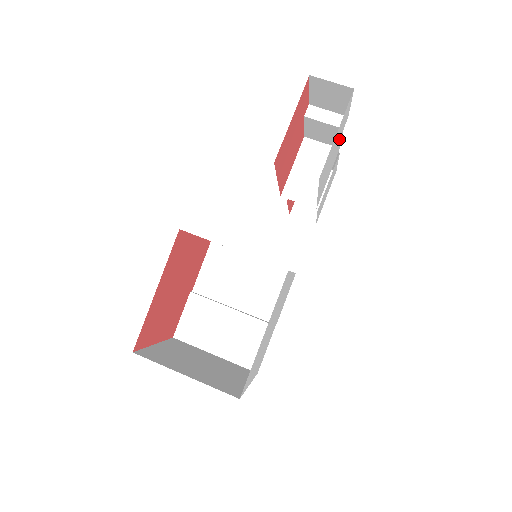
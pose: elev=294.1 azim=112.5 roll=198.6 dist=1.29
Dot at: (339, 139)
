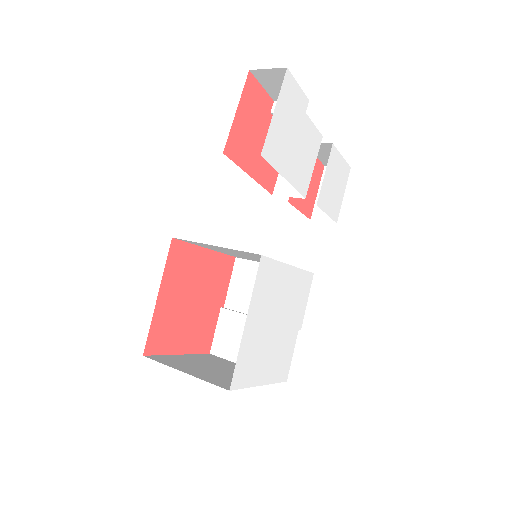
Dot at: (302, 123)
